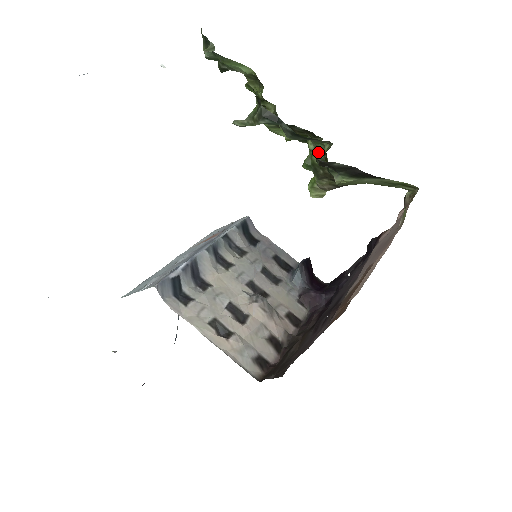
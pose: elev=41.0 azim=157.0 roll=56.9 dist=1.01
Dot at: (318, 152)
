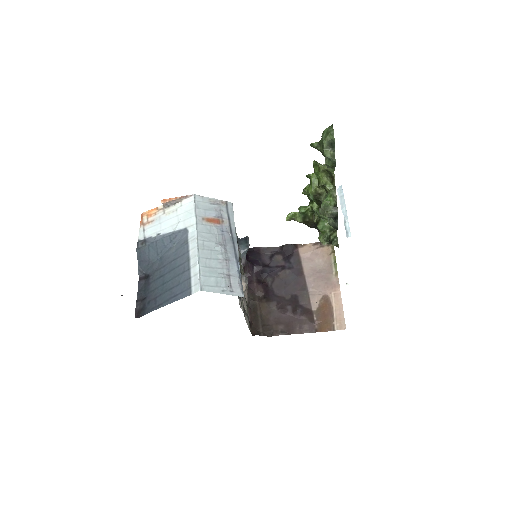
Dot at: (314, 211)
